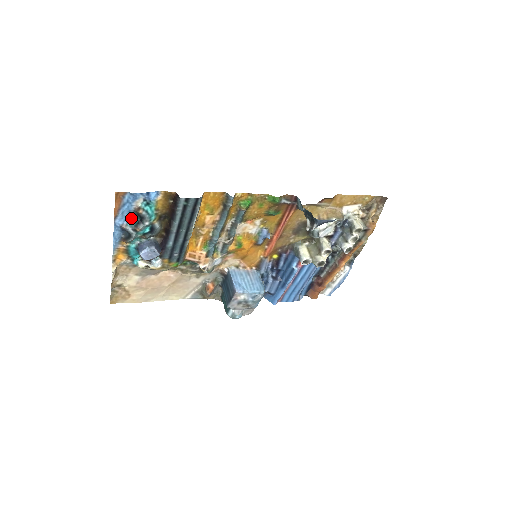
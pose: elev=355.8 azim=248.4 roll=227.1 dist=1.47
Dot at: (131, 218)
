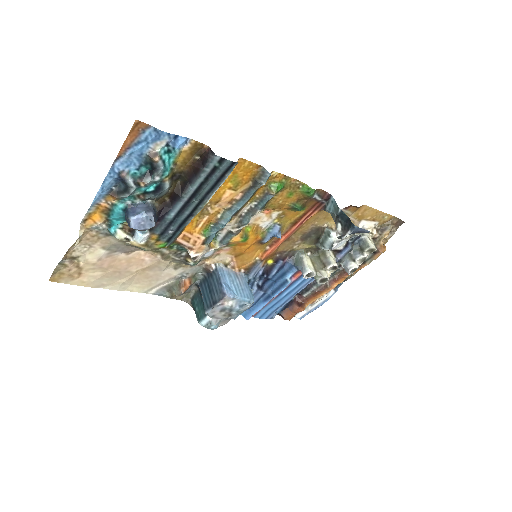
Dot at: (137, 165)
